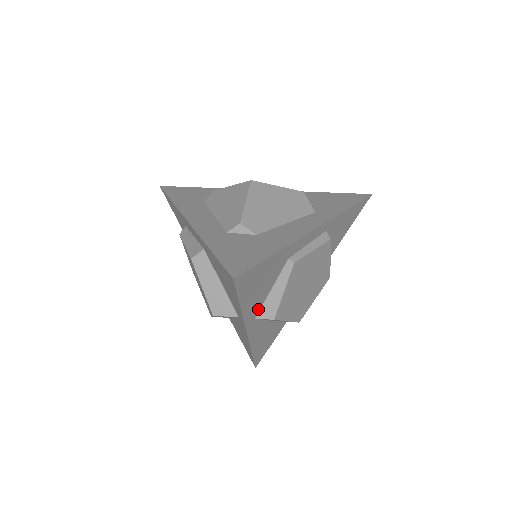
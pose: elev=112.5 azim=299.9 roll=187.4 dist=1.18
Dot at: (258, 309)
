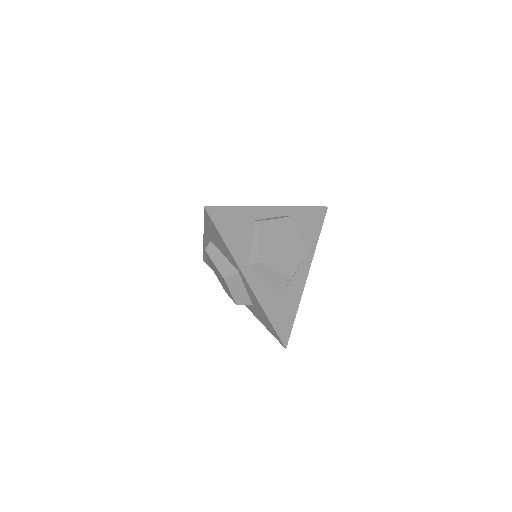
Dot at: (246, 258)
